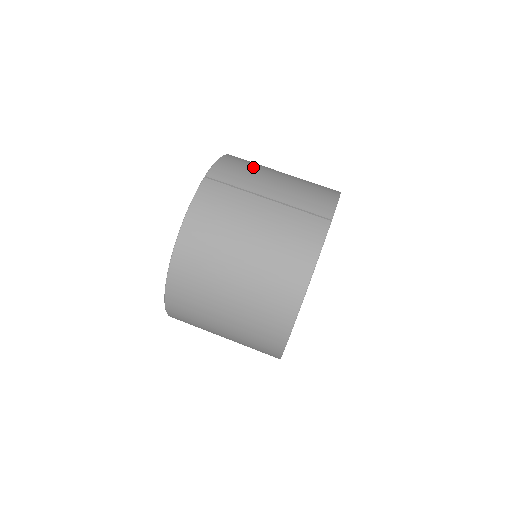
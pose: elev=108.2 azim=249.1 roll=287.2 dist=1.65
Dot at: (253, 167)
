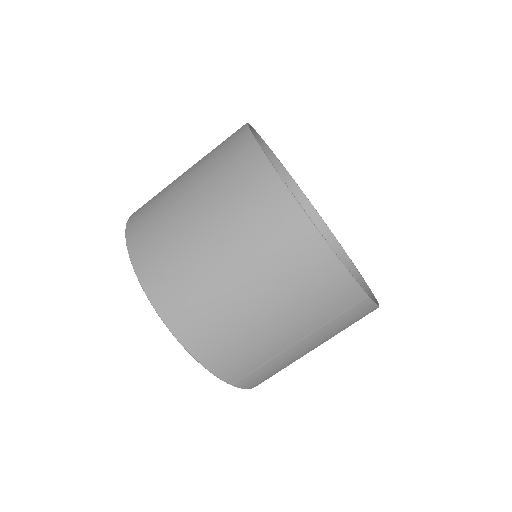
Dot at: (233, 334)
